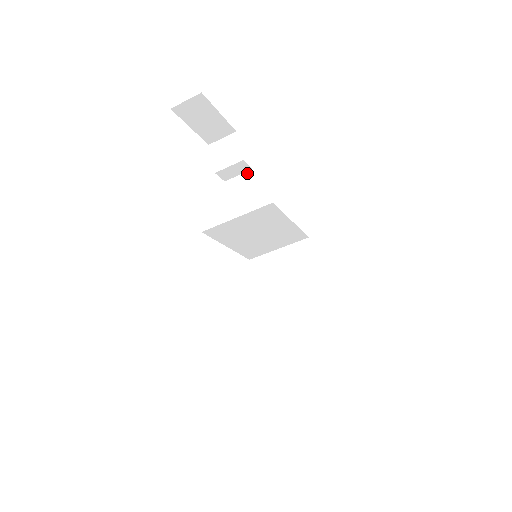
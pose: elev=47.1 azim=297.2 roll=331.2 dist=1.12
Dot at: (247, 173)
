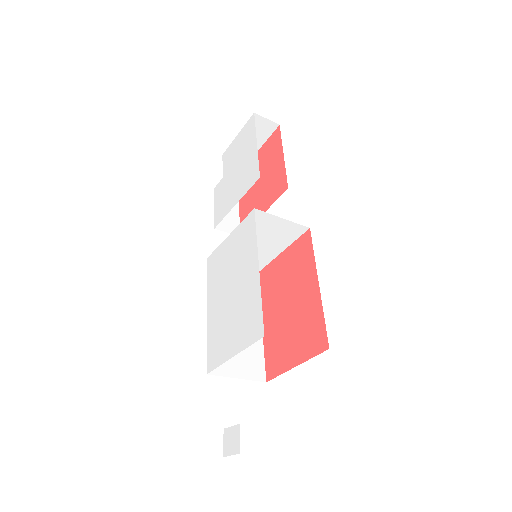
Dot at: occluded
